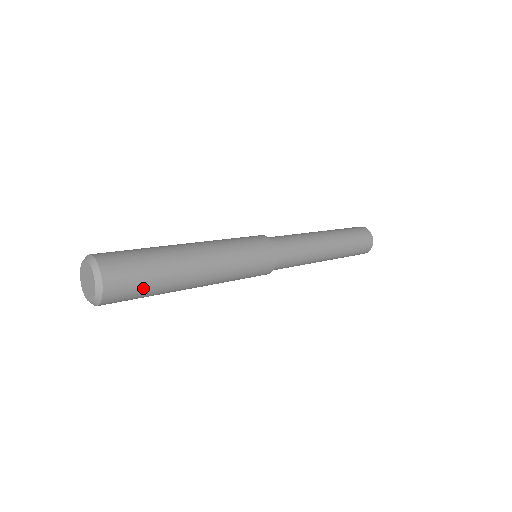
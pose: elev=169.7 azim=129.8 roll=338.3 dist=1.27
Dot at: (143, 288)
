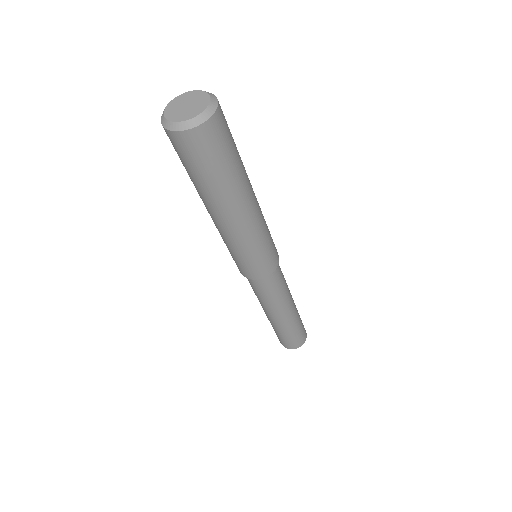
Dot at: (224, 158)
